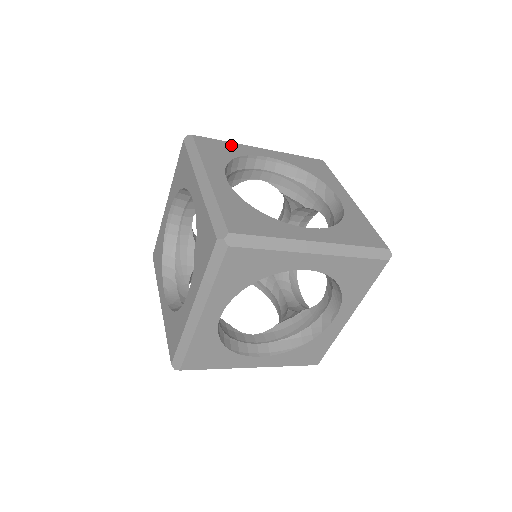
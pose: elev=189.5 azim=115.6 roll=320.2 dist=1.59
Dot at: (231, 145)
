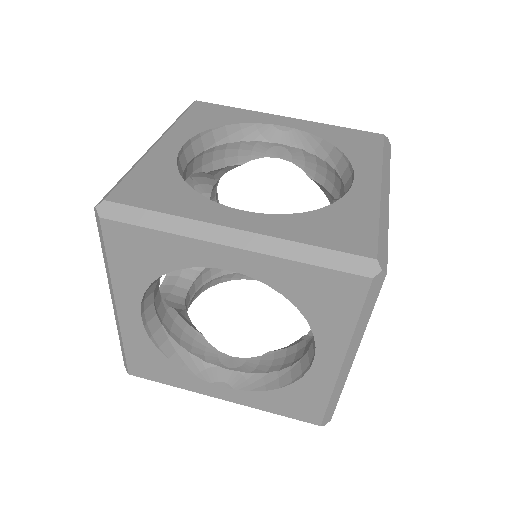
Dot at: (145, 168)
